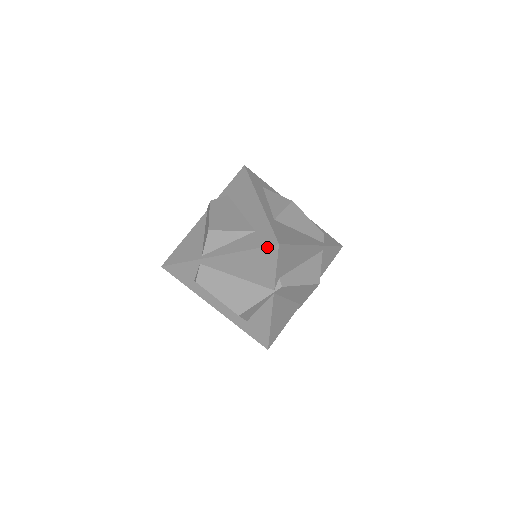
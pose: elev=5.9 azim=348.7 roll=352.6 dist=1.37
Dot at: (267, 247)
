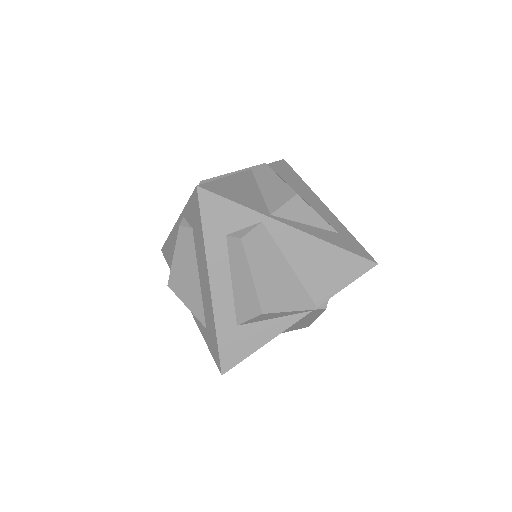
Dot at: (363, 258)
